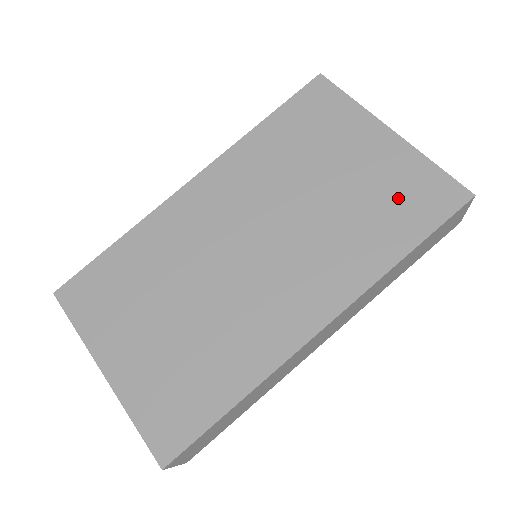
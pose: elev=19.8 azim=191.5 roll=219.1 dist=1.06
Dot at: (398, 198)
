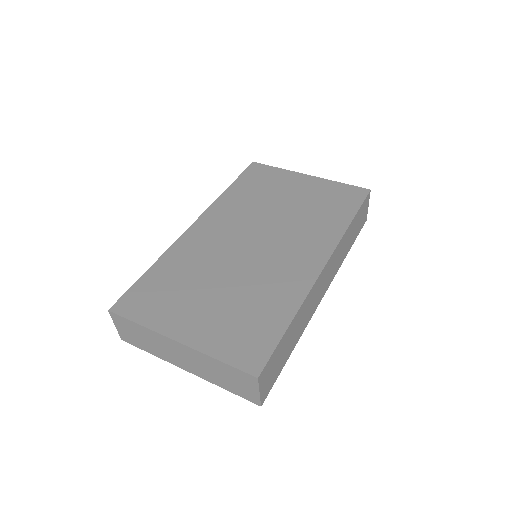
Dot at: (331, 200)
